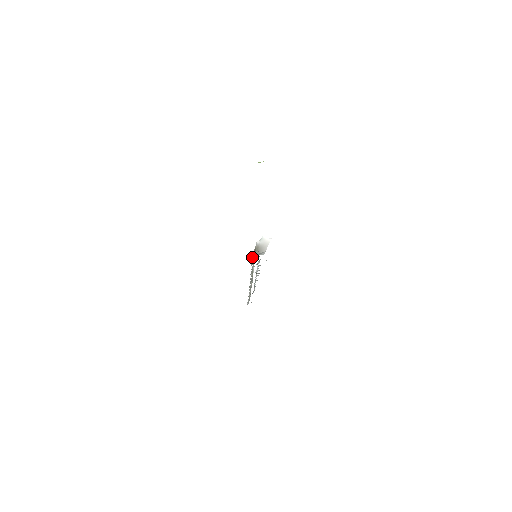
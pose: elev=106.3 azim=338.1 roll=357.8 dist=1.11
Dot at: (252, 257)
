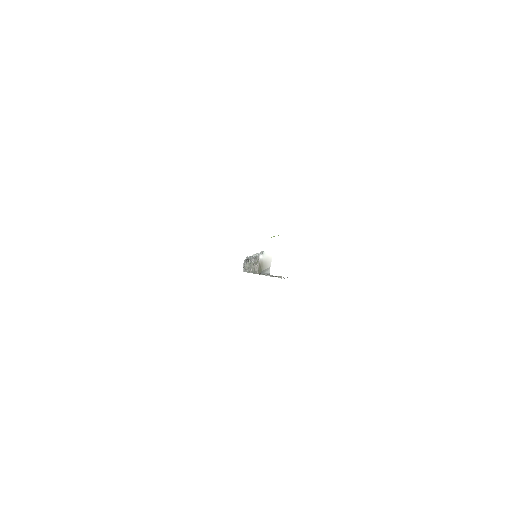
Dot at: (258, 273)
